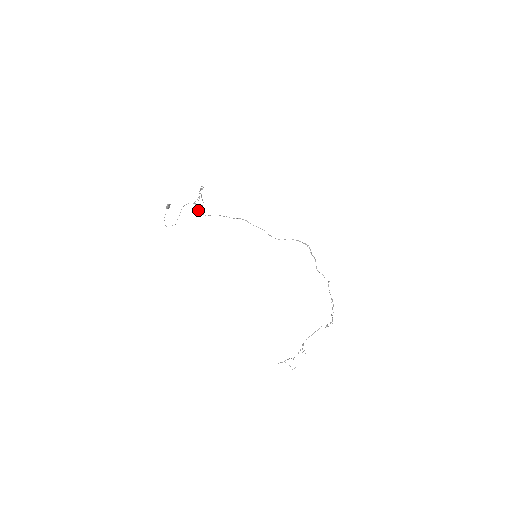
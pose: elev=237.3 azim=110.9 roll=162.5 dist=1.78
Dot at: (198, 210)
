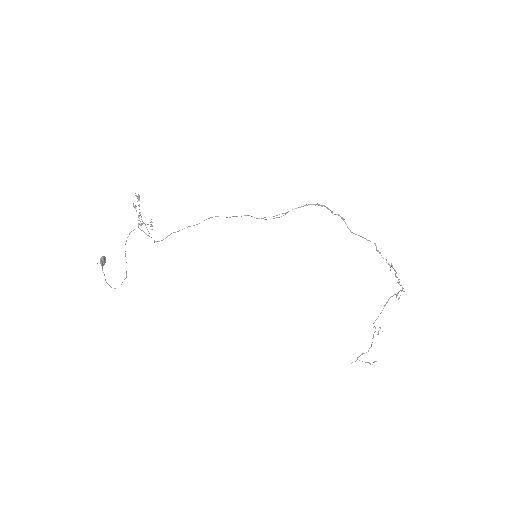
Dot at: occluded
